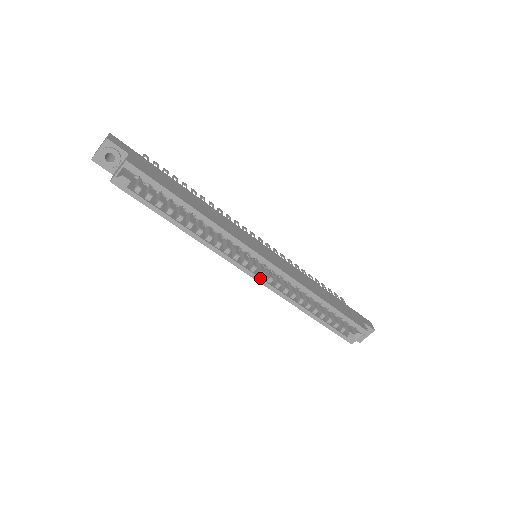
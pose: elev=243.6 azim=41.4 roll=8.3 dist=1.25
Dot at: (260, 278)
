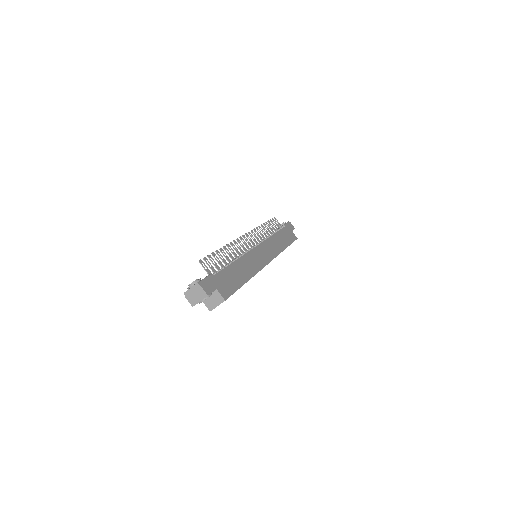
Dot at: occluded
